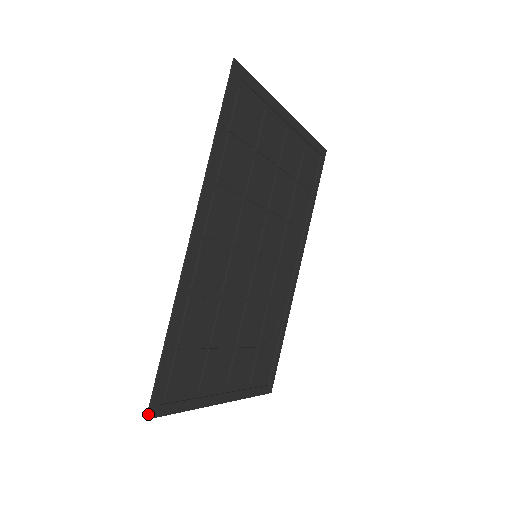
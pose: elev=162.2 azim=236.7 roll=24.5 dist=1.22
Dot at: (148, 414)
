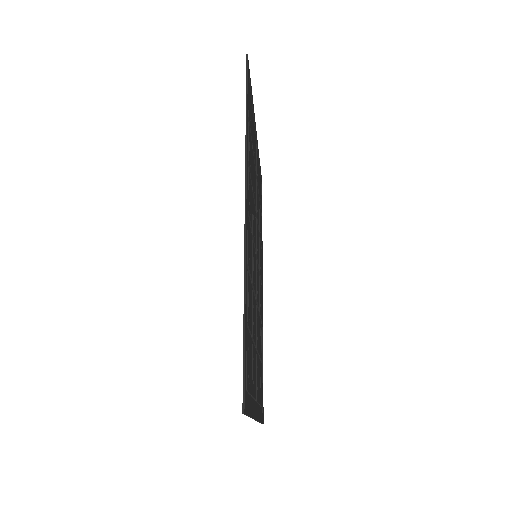
Dot at: (244, 406)
